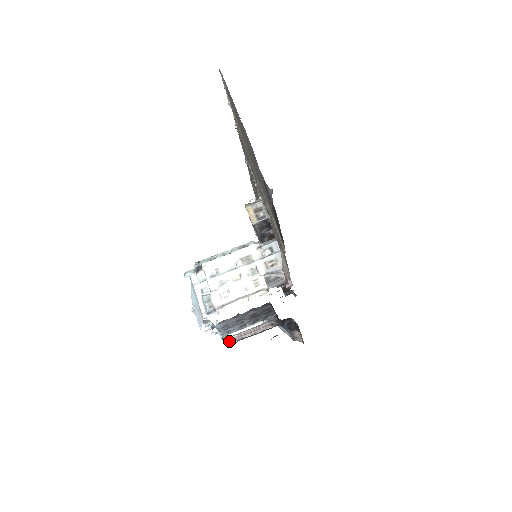
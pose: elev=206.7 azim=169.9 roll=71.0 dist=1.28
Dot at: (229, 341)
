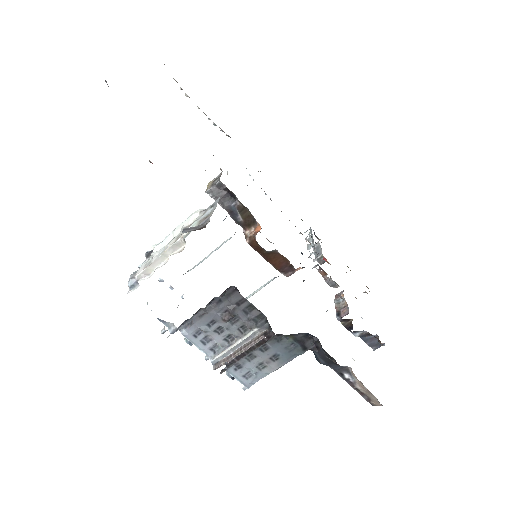
Dot at: (217, 365)
